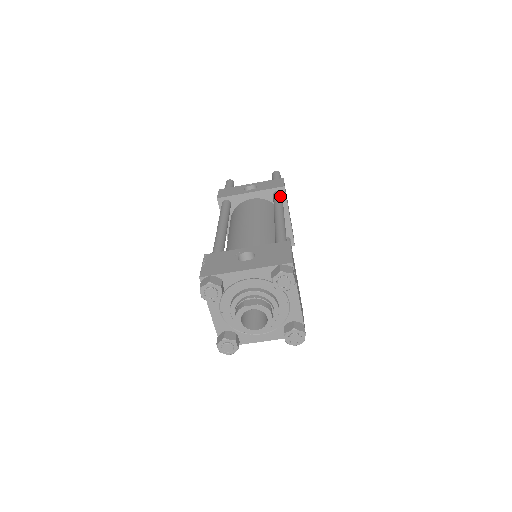
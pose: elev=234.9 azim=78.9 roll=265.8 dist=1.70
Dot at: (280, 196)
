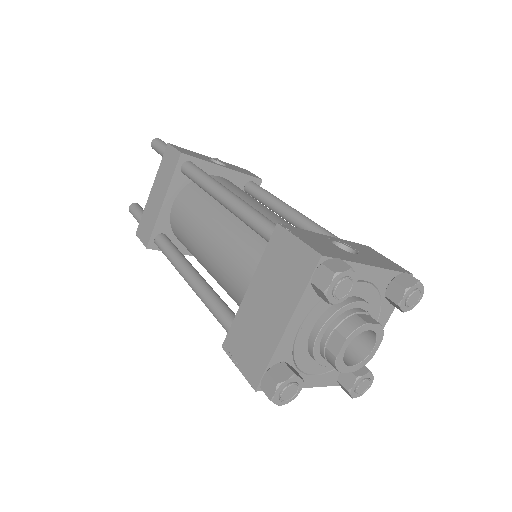
Dot at: occluded
